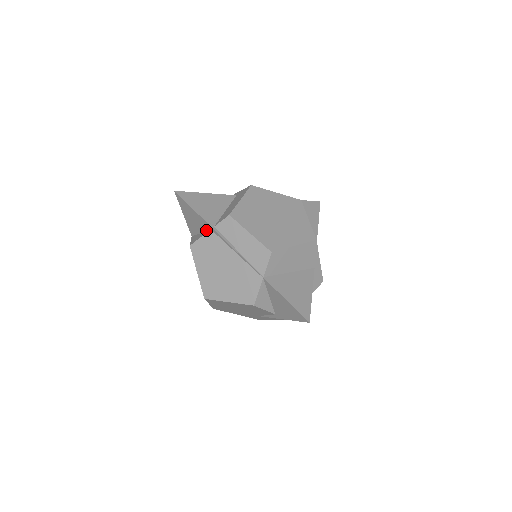
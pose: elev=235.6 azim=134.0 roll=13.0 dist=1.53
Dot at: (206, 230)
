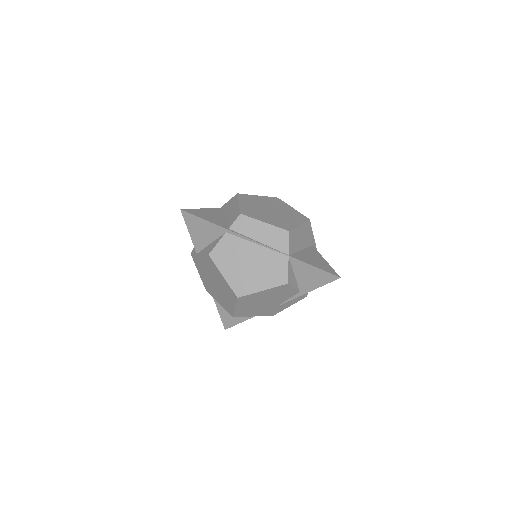
Dot at: (219, 236)
